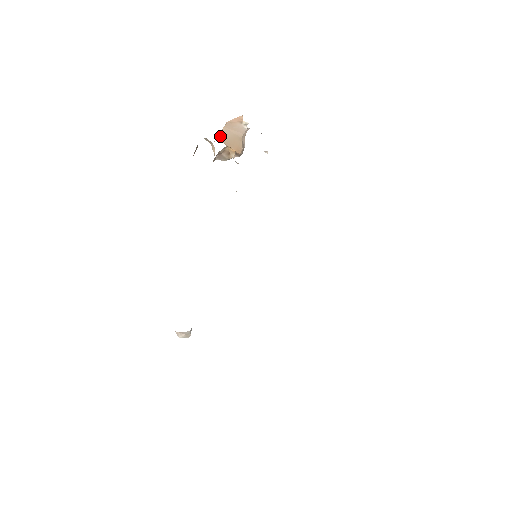
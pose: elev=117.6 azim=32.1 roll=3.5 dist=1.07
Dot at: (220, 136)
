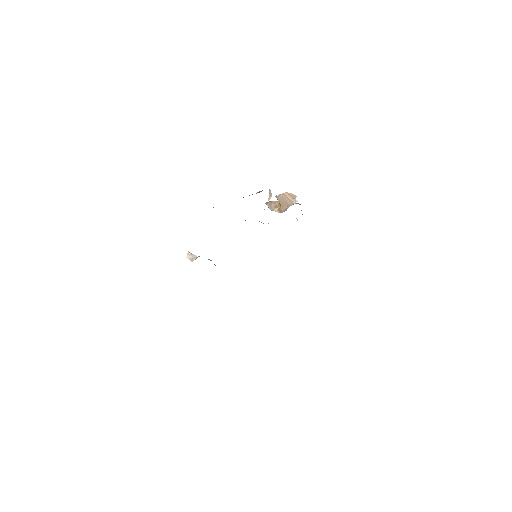
Dot at: (278, 196)
